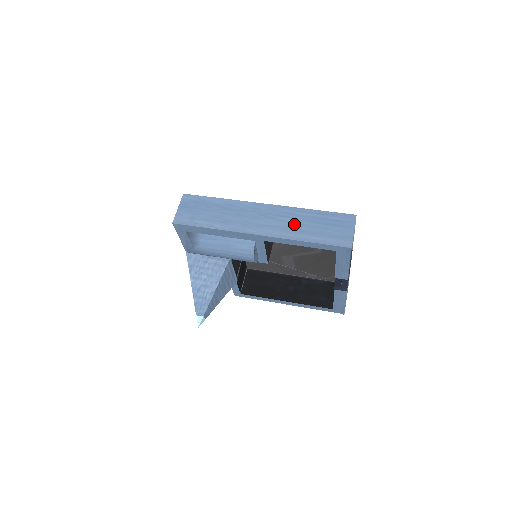
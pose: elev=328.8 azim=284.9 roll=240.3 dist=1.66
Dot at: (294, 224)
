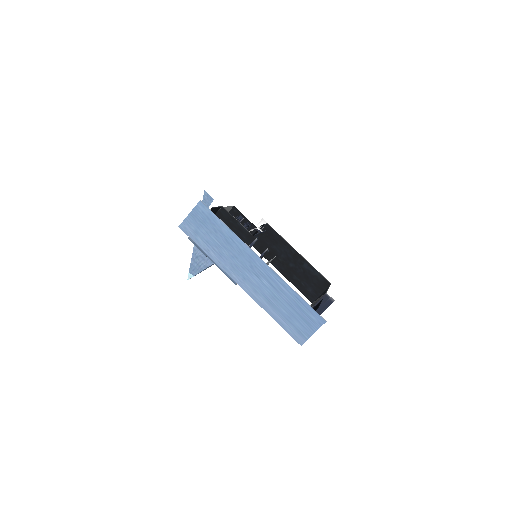
Dot at: (272, 295)
